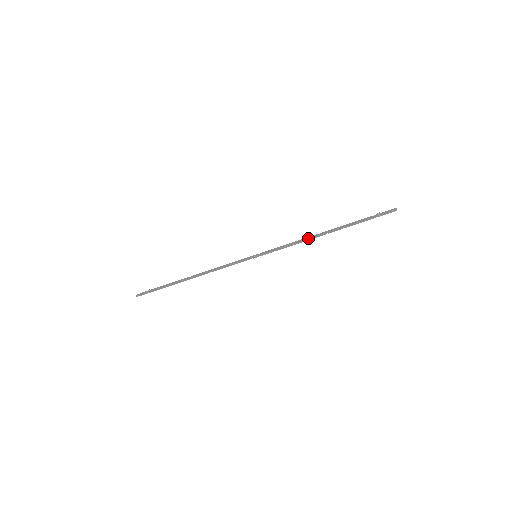
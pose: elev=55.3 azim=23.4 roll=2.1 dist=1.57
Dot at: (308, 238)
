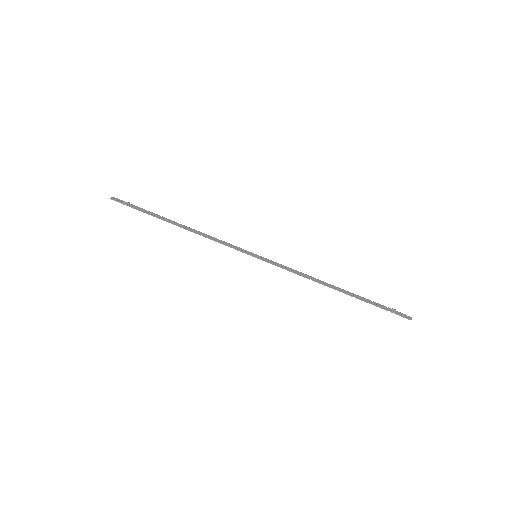
Dot at: (316, 279)
